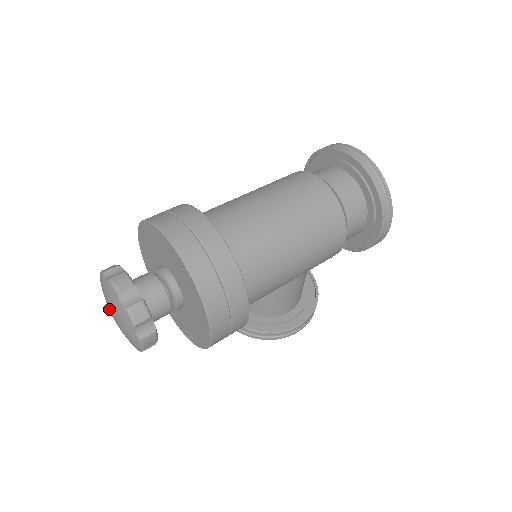
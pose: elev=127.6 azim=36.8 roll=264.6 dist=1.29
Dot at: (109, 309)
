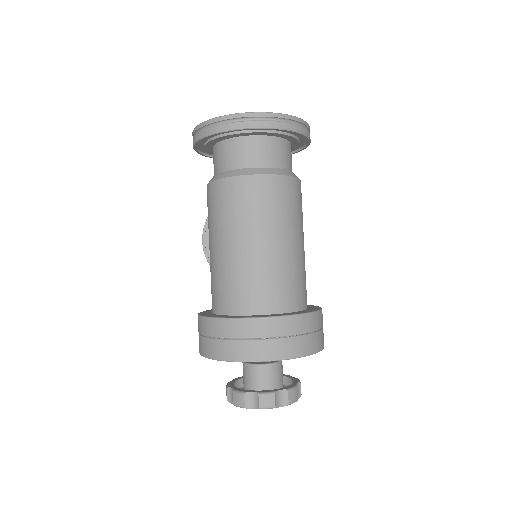
Dot at: occluded
